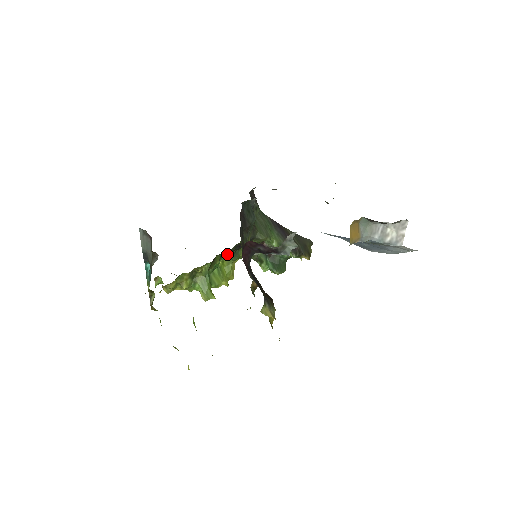
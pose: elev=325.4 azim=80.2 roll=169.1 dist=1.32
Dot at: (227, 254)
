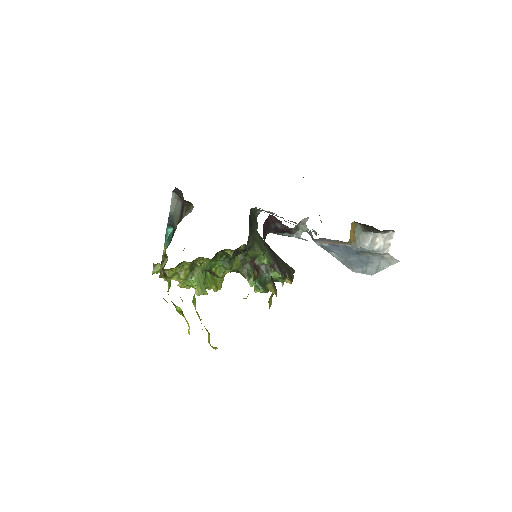
Dot at: (230, 250)
